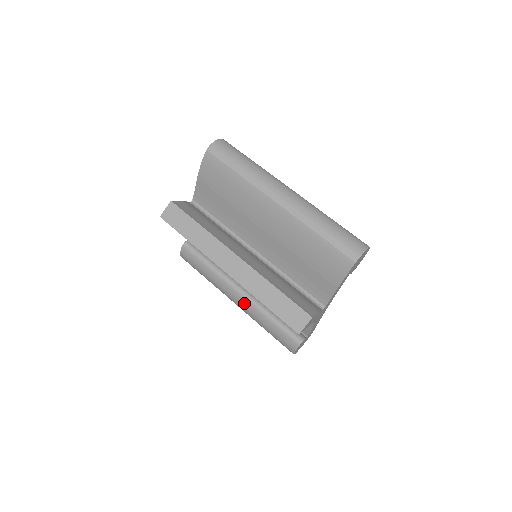
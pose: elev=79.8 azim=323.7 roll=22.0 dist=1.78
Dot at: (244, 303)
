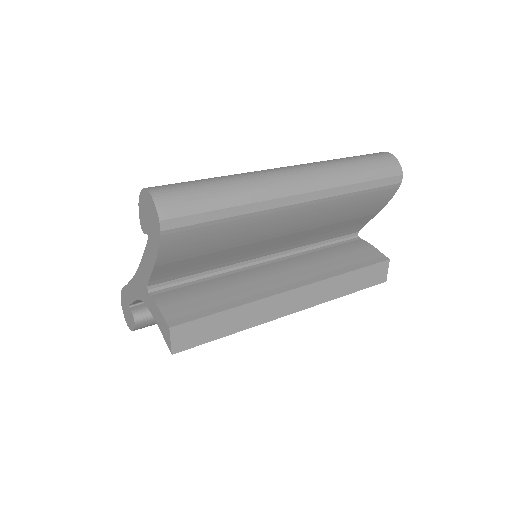
Dot at: occluded
